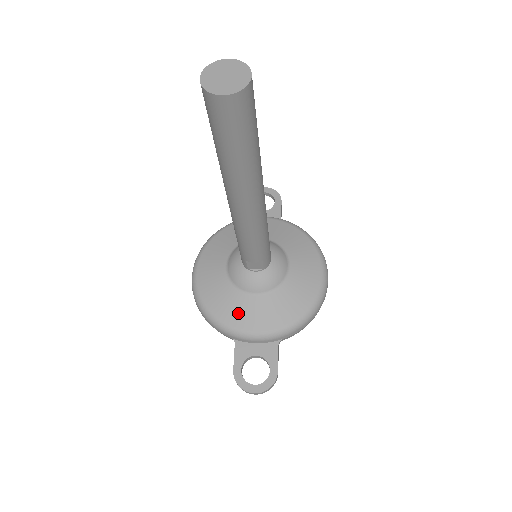
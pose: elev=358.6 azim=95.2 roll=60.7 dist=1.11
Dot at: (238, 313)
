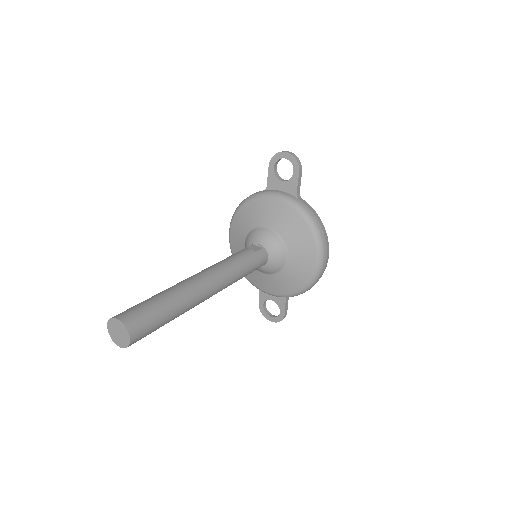
Dot at: (255, 278)
